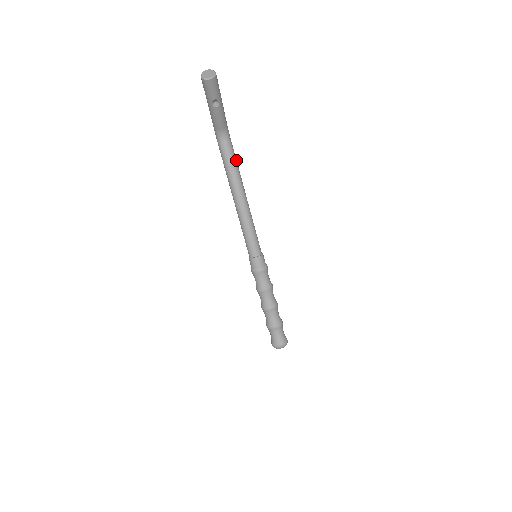
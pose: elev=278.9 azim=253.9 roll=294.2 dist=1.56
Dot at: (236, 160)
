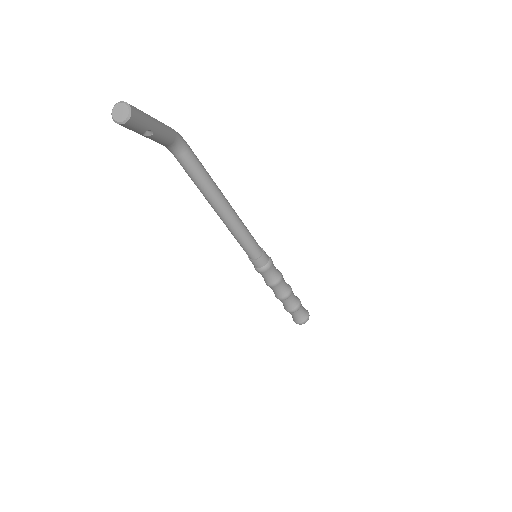
Dot at: (202, 167)
